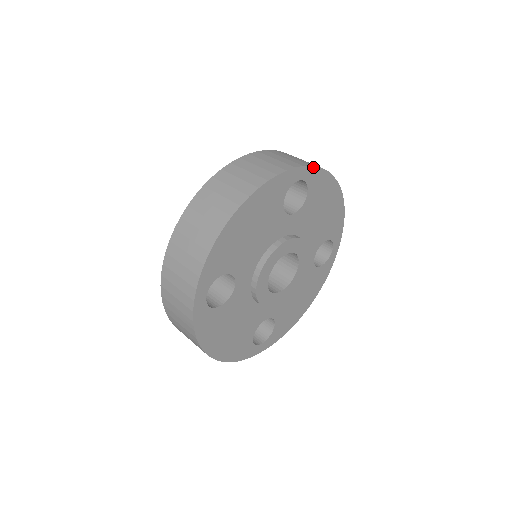
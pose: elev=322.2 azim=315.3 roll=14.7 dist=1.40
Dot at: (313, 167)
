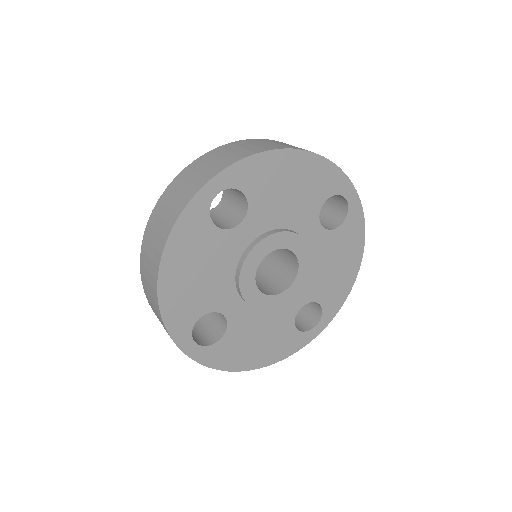
Dot at: (226, 170)
